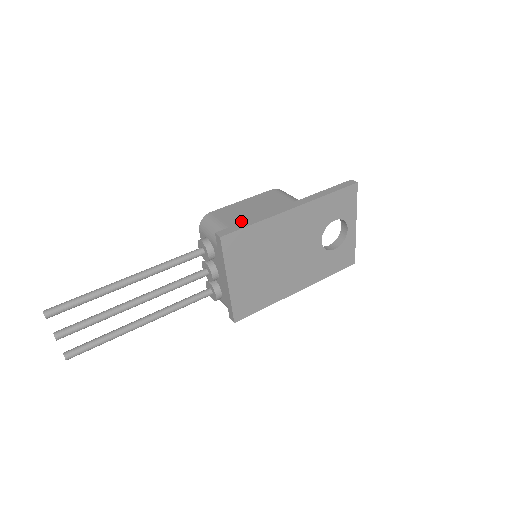
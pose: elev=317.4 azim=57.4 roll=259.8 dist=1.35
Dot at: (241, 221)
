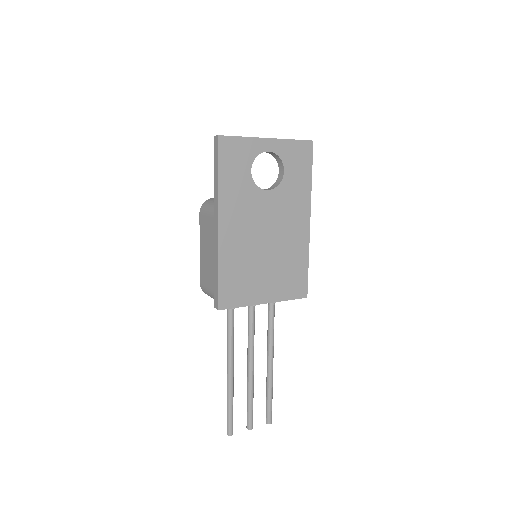
Dot at: (213, 279)
